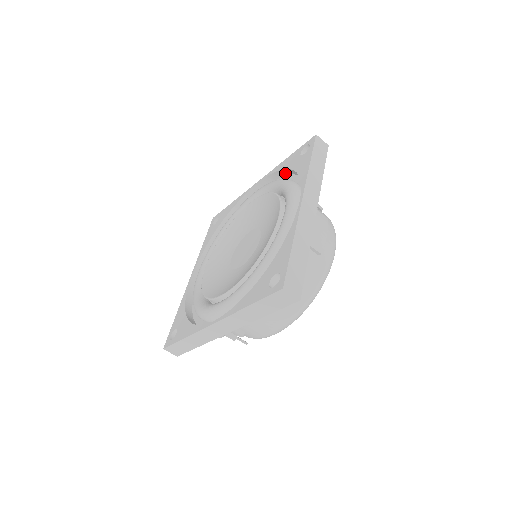
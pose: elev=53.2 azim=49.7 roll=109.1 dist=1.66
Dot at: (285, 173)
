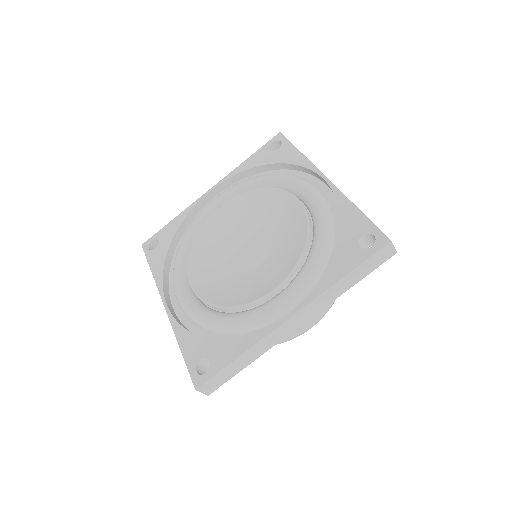
Dot at: occluded
